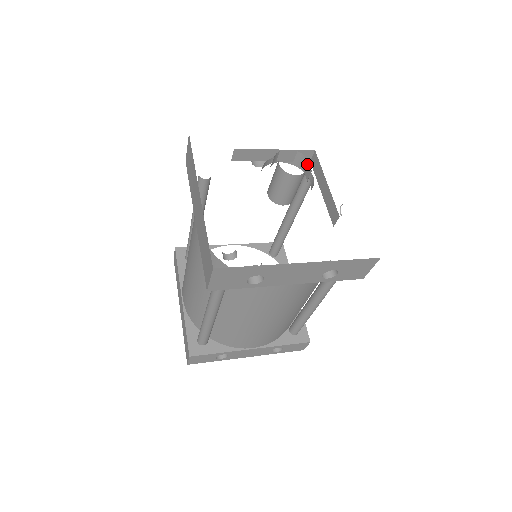
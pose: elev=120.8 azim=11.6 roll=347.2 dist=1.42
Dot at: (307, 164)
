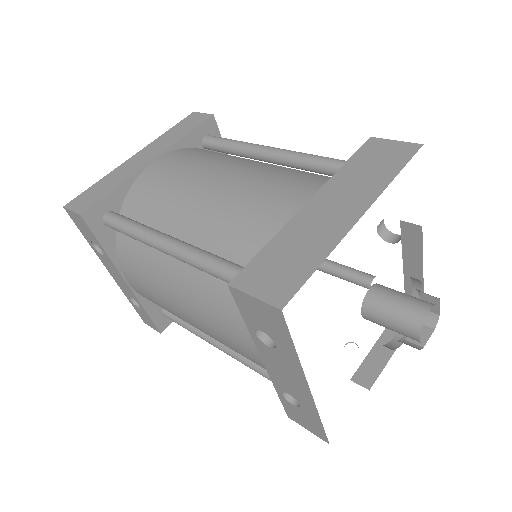
Dot at: (427, 333)
